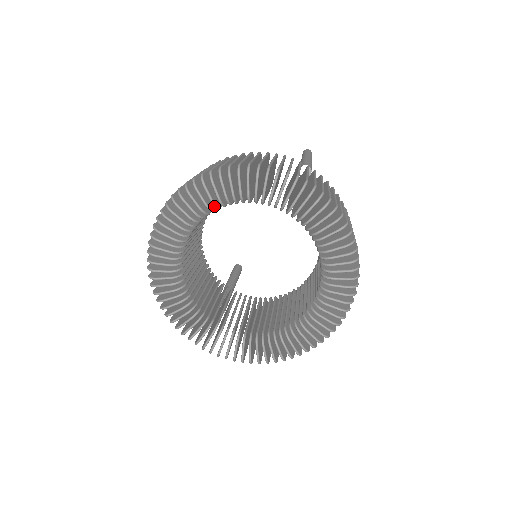
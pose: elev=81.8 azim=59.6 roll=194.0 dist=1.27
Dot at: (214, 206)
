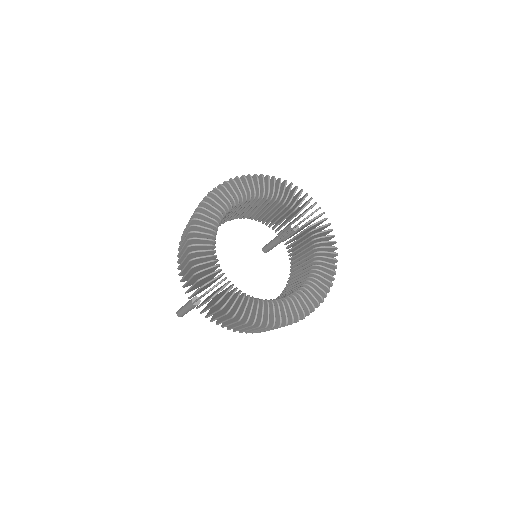
Dot at: (264, 193)
